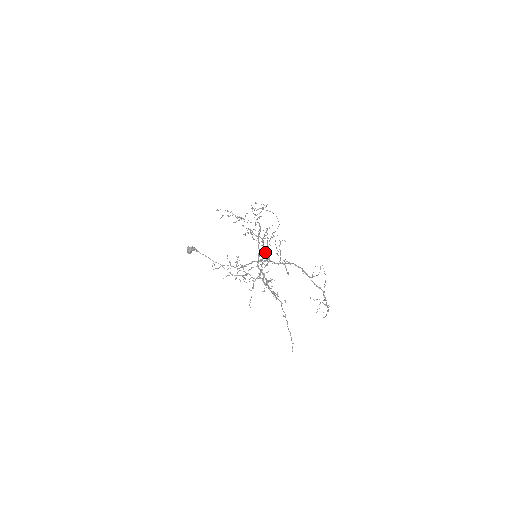
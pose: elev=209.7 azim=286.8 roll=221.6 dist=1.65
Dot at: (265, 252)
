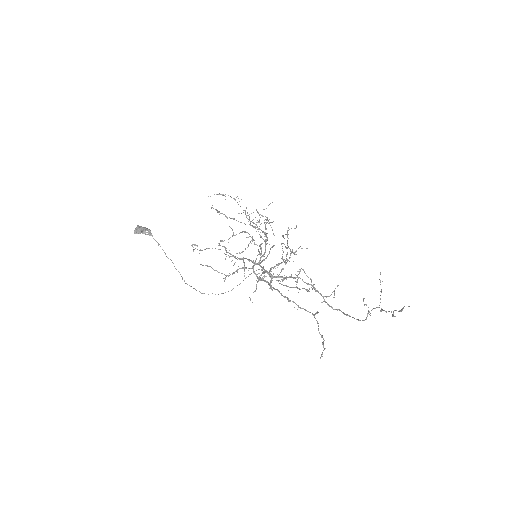
Dot at: (263, 259)
